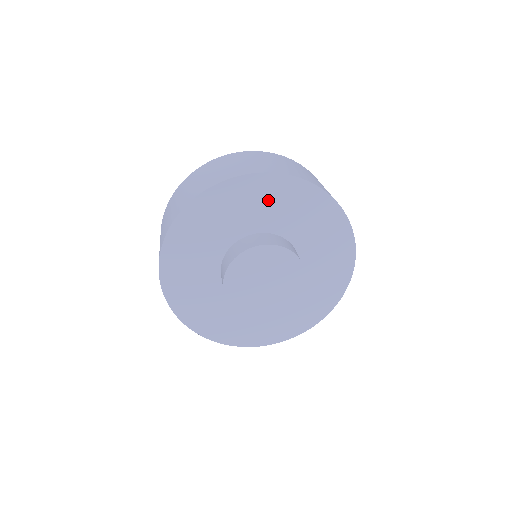
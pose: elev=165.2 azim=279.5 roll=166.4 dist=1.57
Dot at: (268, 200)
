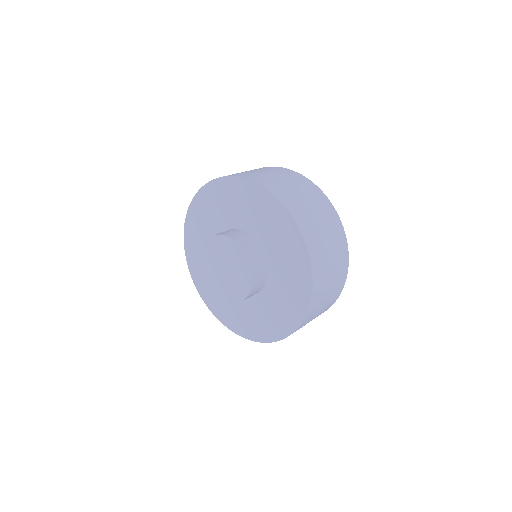
Dot at: (237, 200)
